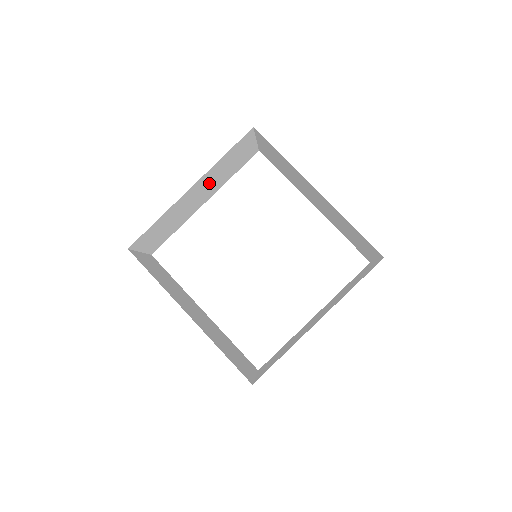
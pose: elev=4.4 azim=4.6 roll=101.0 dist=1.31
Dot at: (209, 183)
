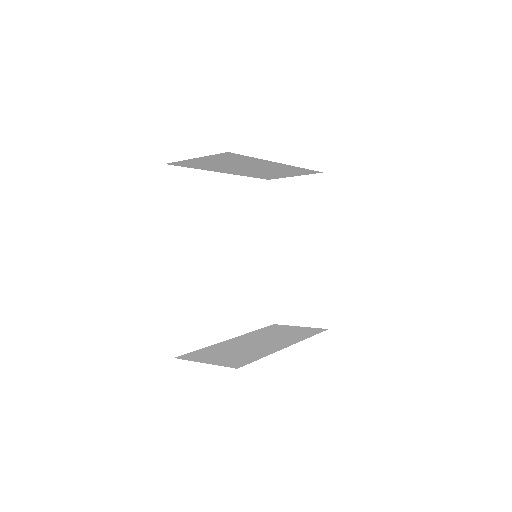
Dot at: (266, 169)
